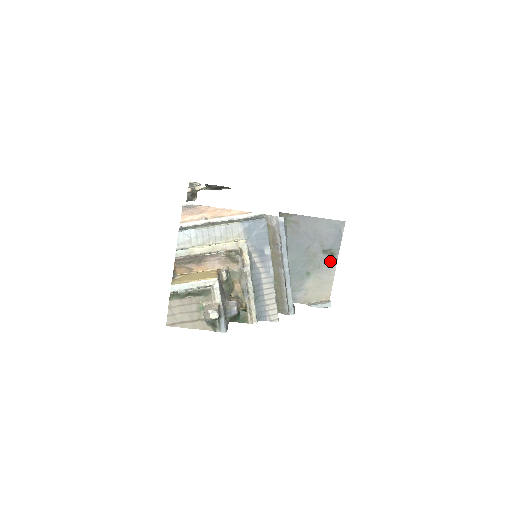
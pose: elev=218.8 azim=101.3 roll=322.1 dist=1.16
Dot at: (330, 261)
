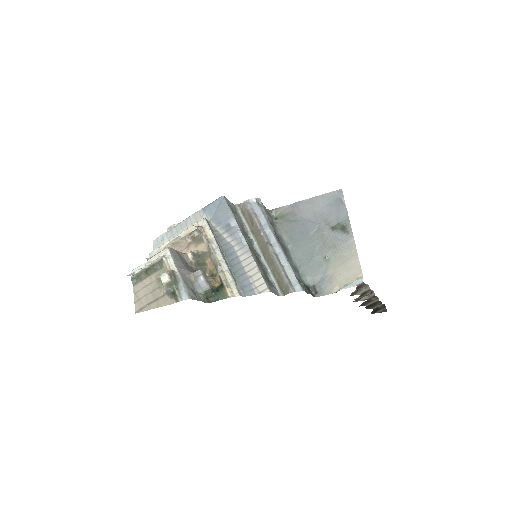
Dot at: (344, 235)
